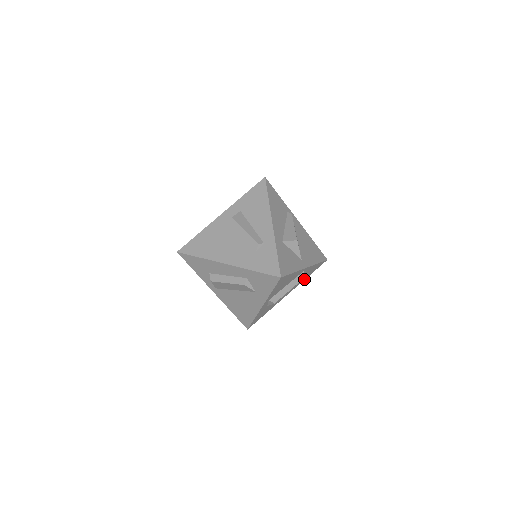
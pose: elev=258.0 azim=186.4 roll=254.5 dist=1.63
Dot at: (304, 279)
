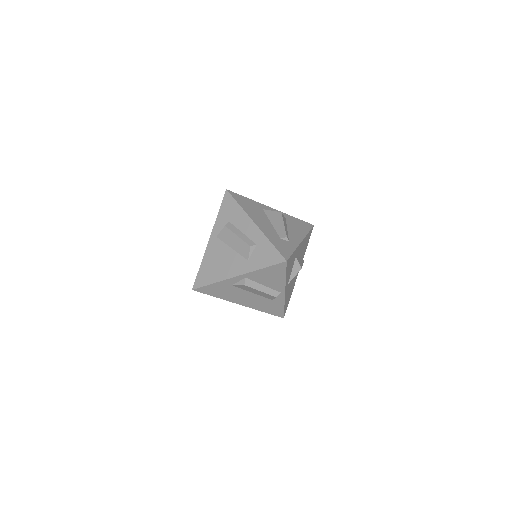
Dot at: (260, 309)
